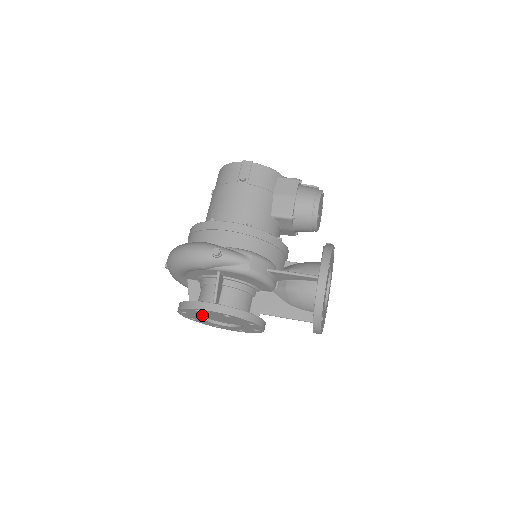
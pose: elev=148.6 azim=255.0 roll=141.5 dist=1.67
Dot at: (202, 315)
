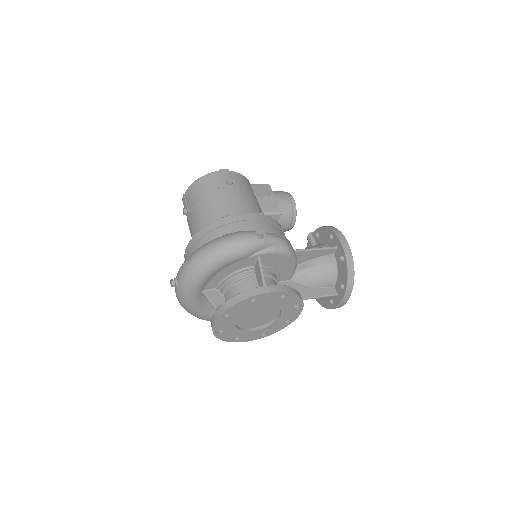
Dot at: occluded
